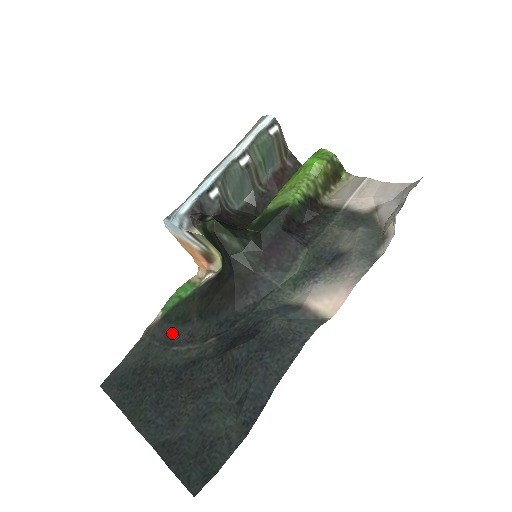
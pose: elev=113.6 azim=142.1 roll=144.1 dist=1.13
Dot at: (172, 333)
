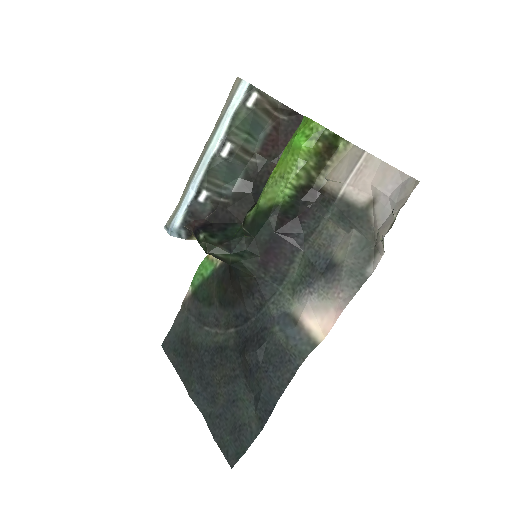
Dot at: (202, 313)
